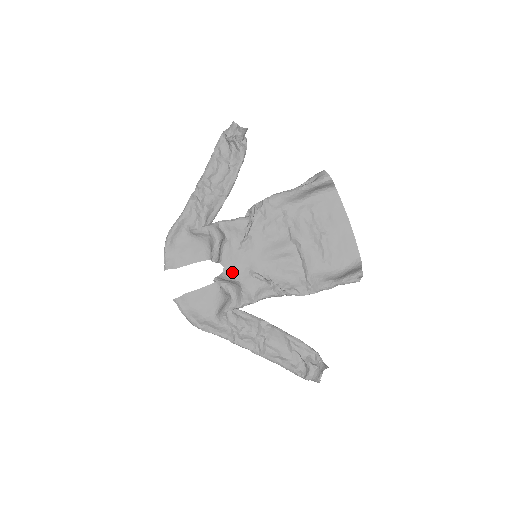
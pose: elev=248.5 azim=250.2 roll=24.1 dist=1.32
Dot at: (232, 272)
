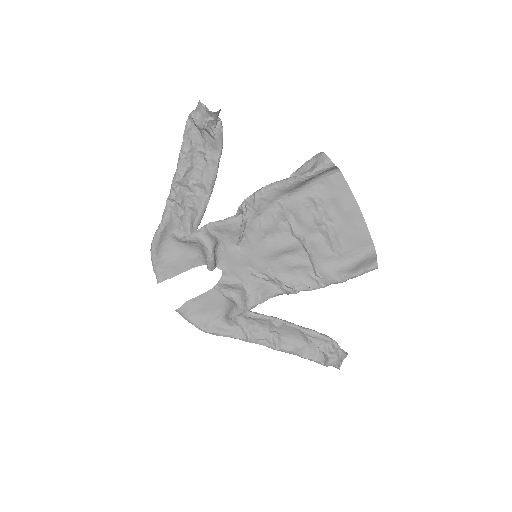
Dot at: (232, 274)
